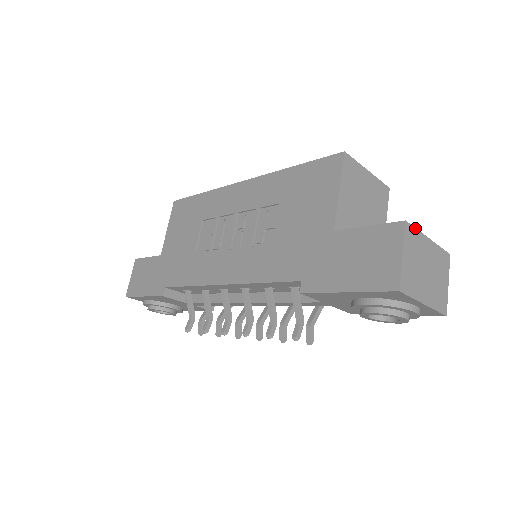
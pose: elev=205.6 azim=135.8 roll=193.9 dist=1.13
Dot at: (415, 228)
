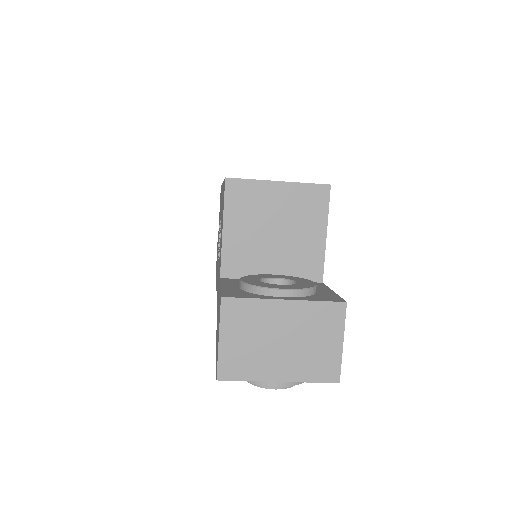
Dot at: (246, 298)
